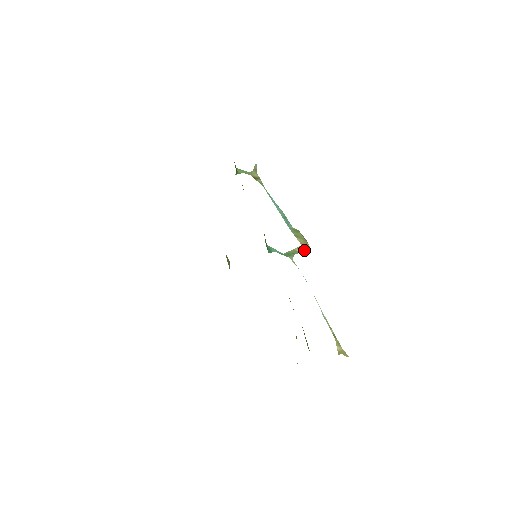
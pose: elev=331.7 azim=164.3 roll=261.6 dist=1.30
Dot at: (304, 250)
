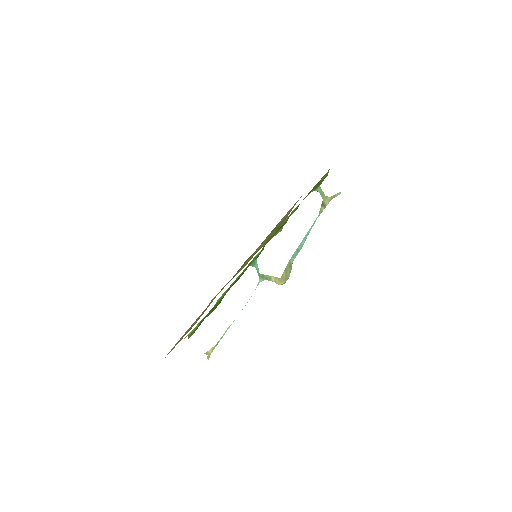
Dot at: (277, 282)
